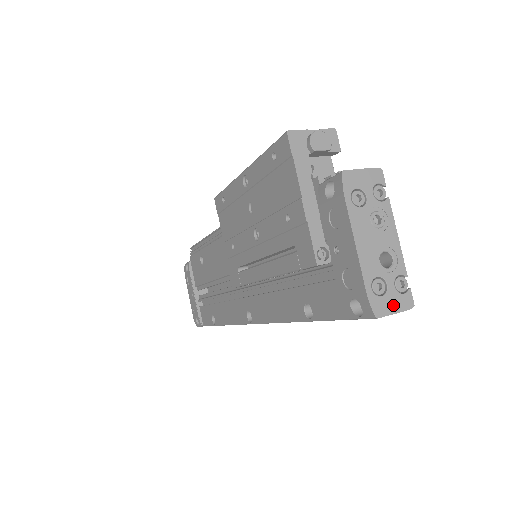
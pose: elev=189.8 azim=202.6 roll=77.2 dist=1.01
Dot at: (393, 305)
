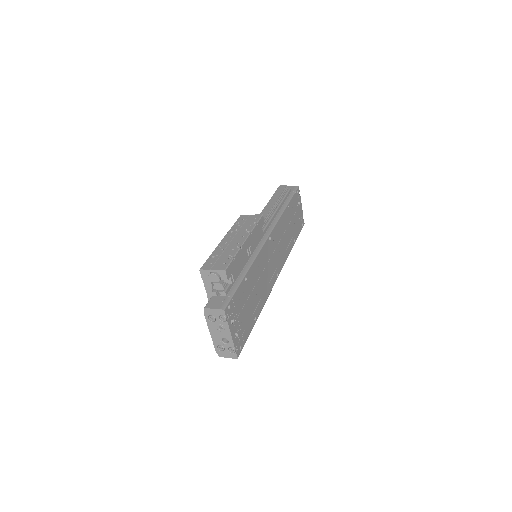
Dot at: (227, 355)
